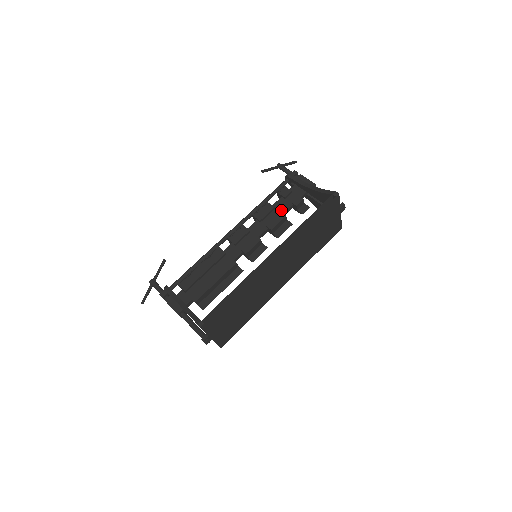
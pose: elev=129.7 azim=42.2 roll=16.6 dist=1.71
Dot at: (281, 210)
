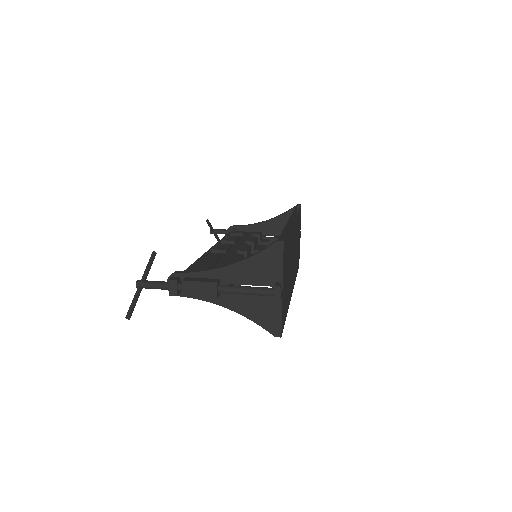
Dot at: (247, 238)
